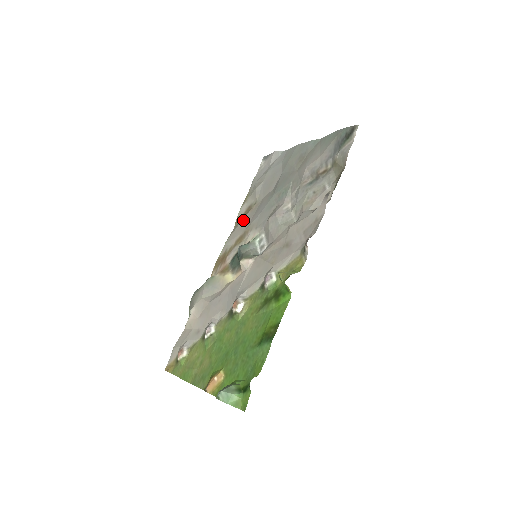
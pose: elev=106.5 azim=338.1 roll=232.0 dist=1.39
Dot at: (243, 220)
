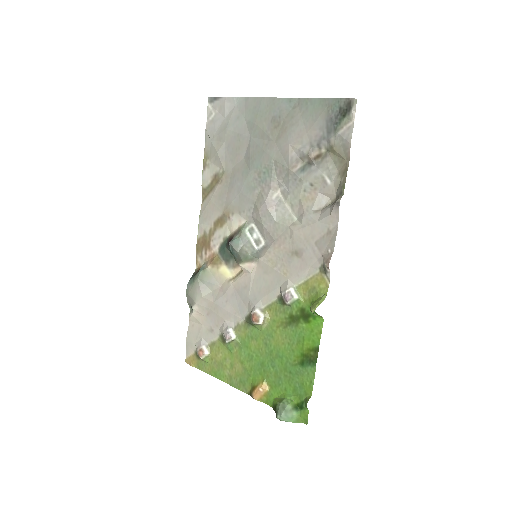
Dot at: (214, 195)
